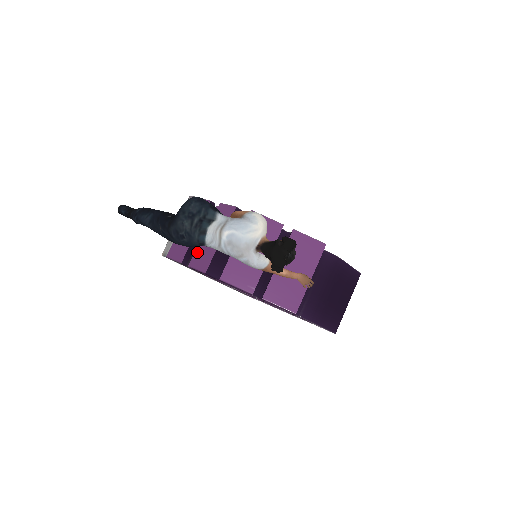
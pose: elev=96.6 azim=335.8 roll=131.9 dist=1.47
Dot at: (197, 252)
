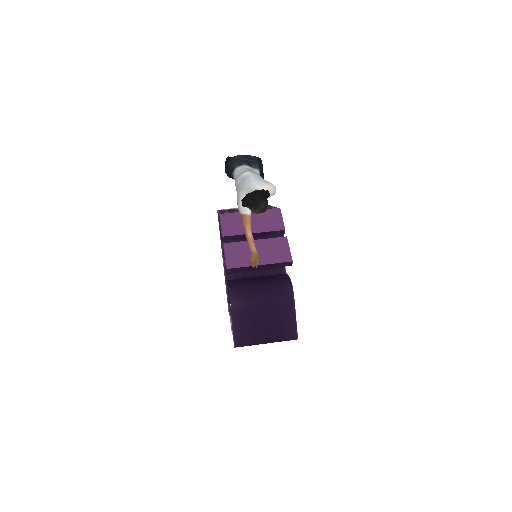
Dot at: occluded
